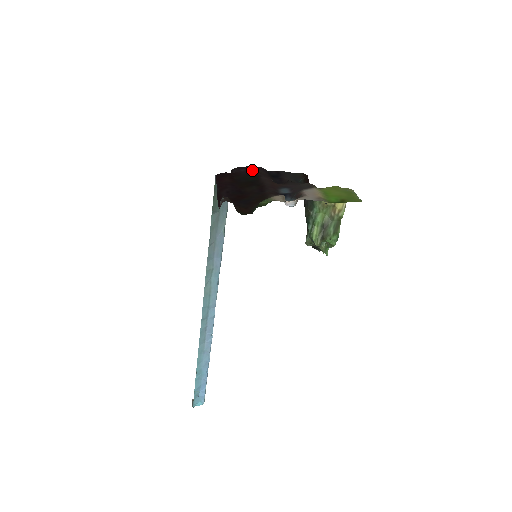
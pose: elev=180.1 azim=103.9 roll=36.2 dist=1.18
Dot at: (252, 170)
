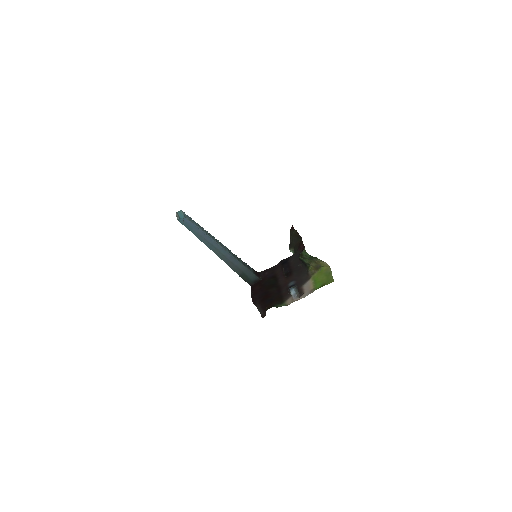
Dot at: (273, 273)
